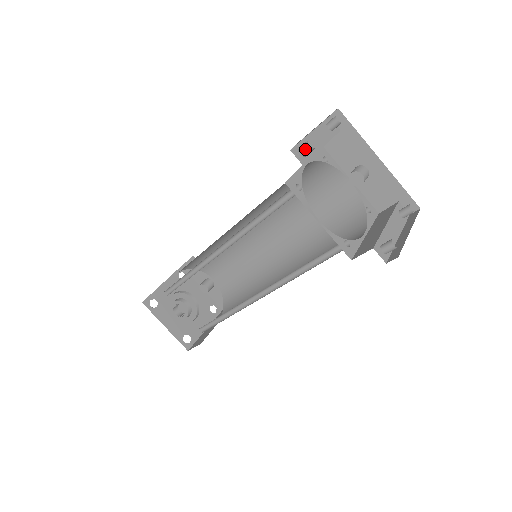
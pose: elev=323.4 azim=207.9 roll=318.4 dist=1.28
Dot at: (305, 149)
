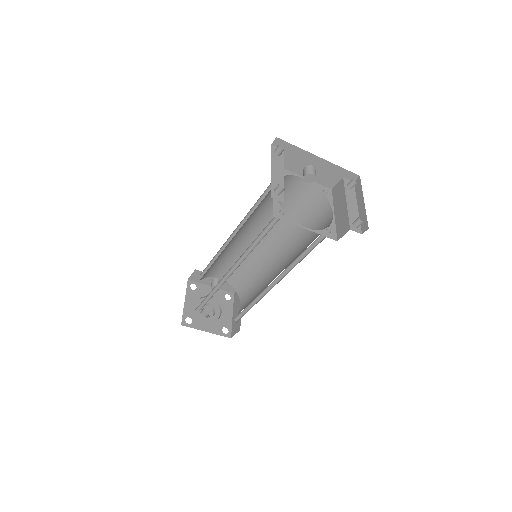
Dot at: (280, 191)
